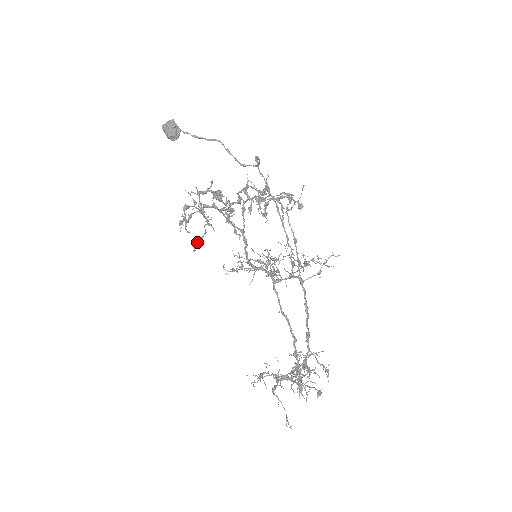
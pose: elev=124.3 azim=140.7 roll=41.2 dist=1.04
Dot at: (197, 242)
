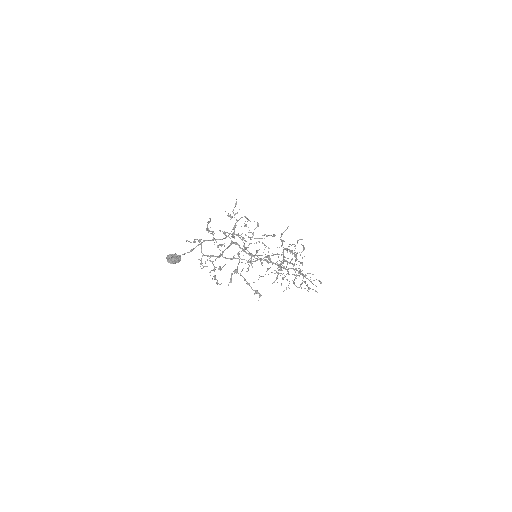
Dot at: occluded
